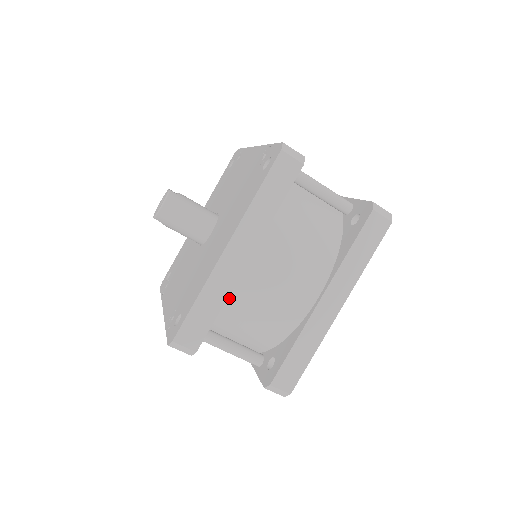
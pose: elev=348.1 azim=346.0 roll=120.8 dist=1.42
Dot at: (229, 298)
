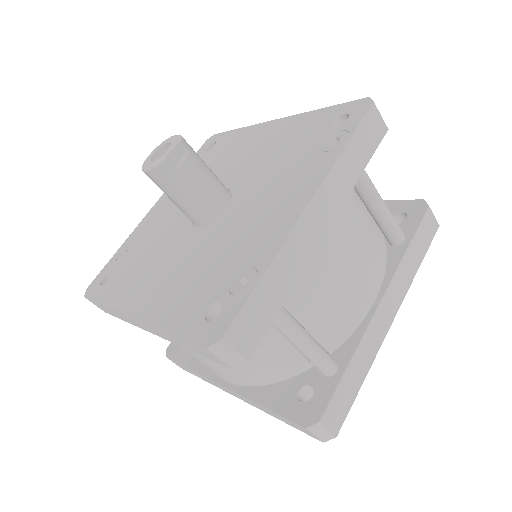
Dot at: occluded
